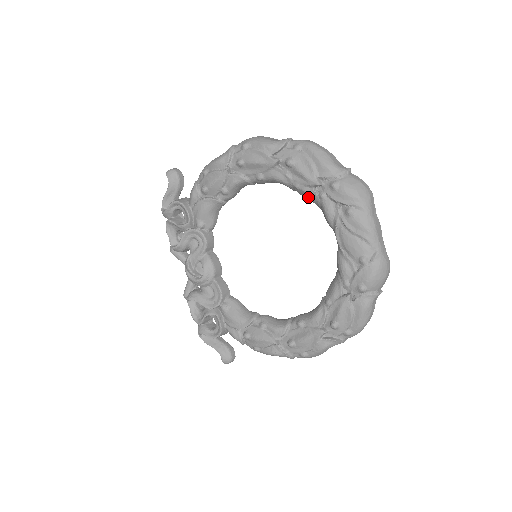
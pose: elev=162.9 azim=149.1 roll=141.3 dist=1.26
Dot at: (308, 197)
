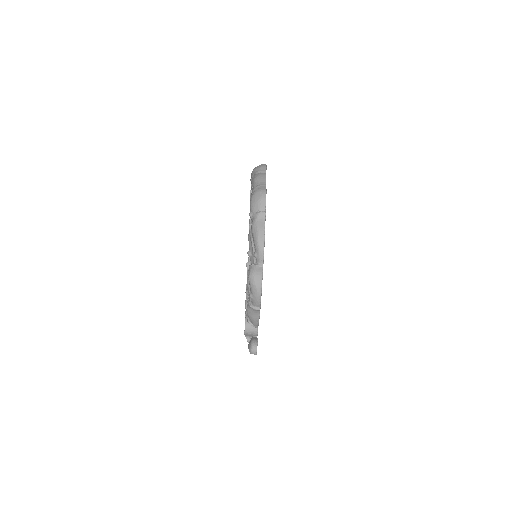
Dot at: occluded
